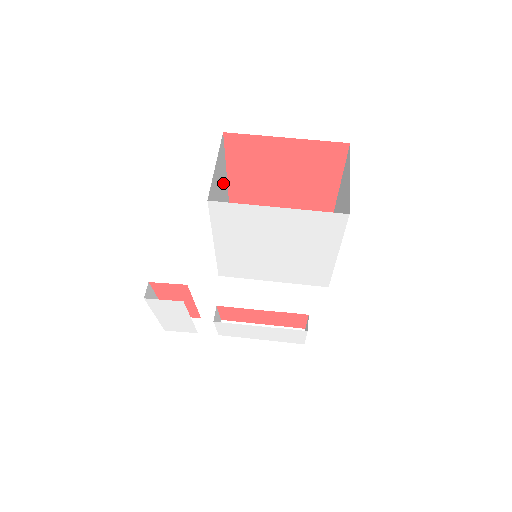
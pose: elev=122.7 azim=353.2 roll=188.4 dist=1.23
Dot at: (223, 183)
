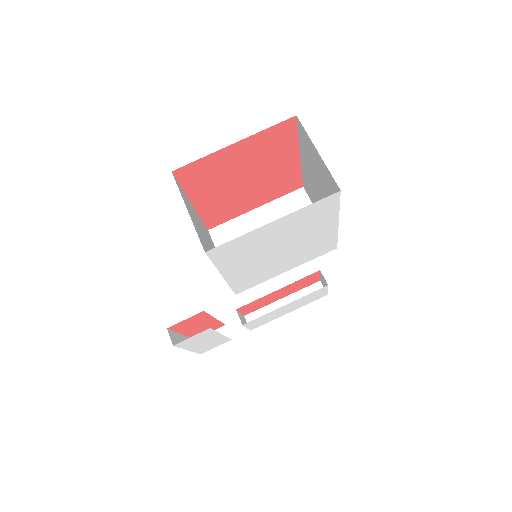
Dot at: (194, 214)
